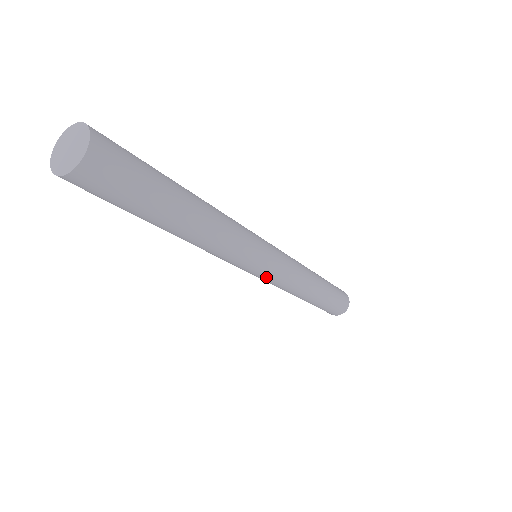
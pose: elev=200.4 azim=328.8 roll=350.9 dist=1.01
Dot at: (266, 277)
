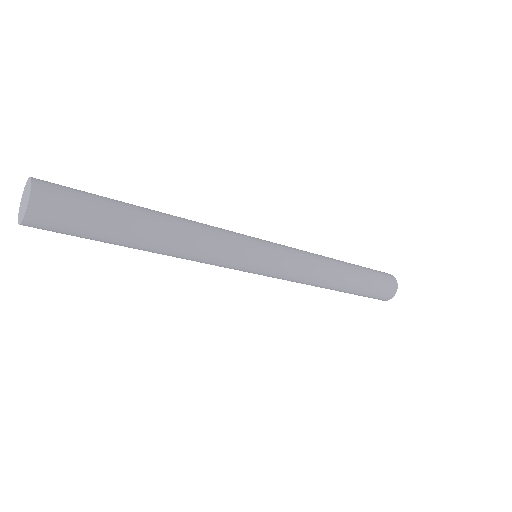
Dot at: (273, 273)
